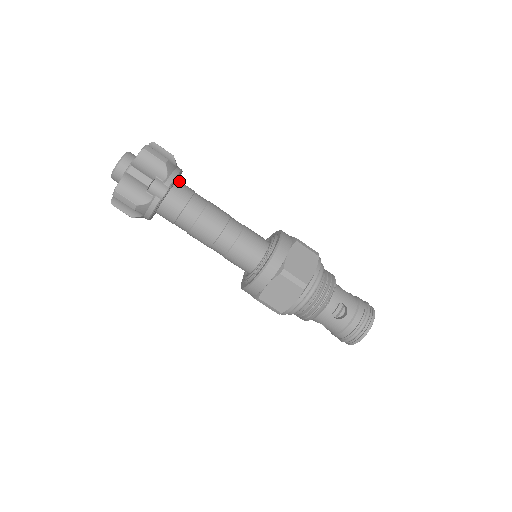
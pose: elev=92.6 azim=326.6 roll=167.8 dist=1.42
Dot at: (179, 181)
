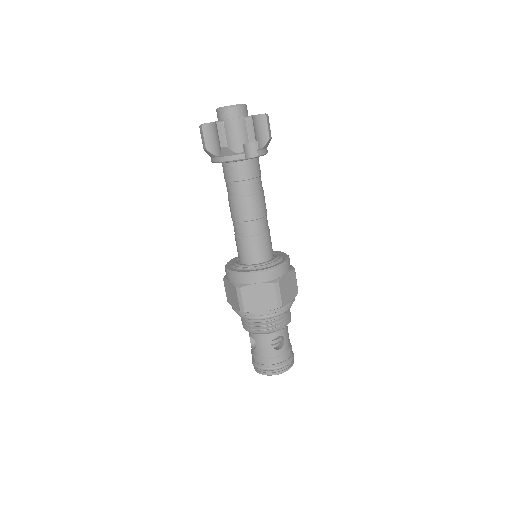
Dot at: (258, 157)
